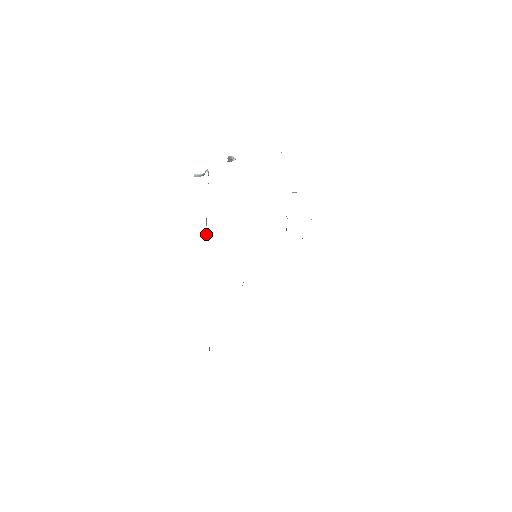
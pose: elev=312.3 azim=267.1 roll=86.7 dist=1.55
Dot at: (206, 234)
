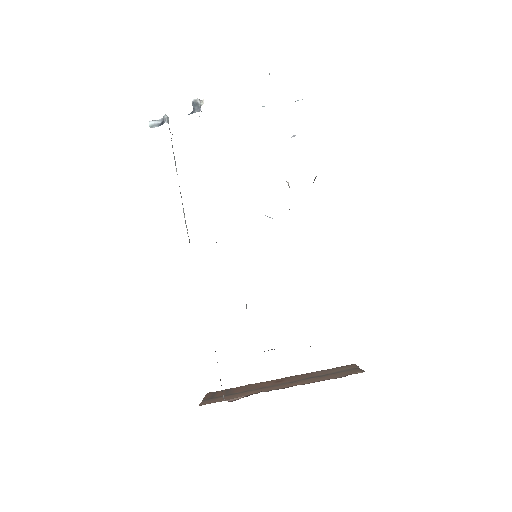
Dot at: occluded
